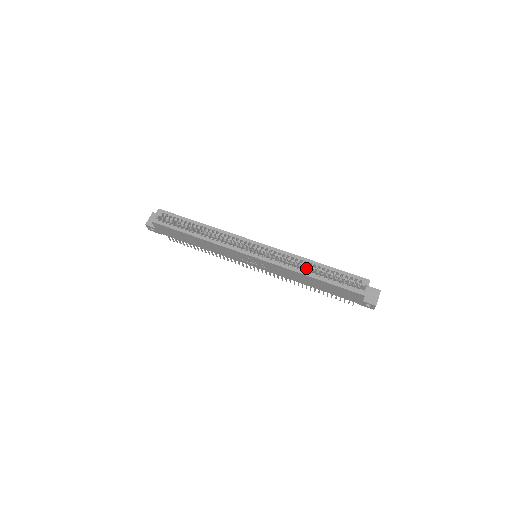
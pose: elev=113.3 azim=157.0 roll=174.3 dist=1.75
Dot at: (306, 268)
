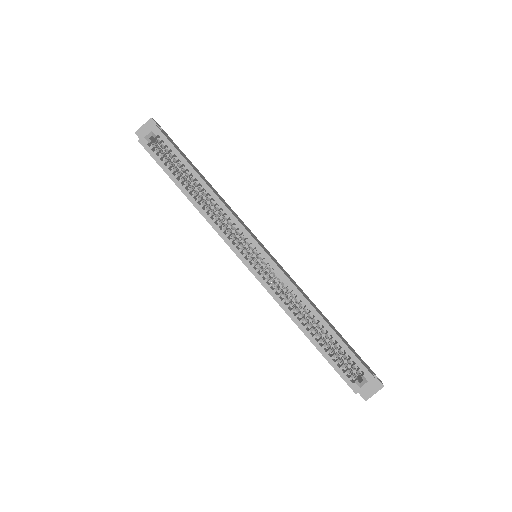
Dot at: (307, 313)
